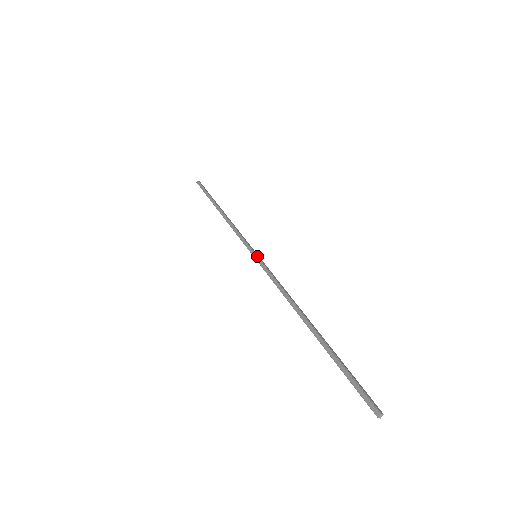
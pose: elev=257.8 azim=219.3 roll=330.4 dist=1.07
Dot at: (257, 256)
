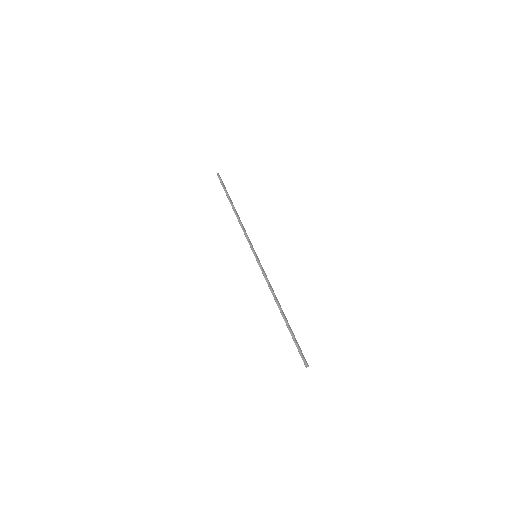
Dot at: (257, 257)
